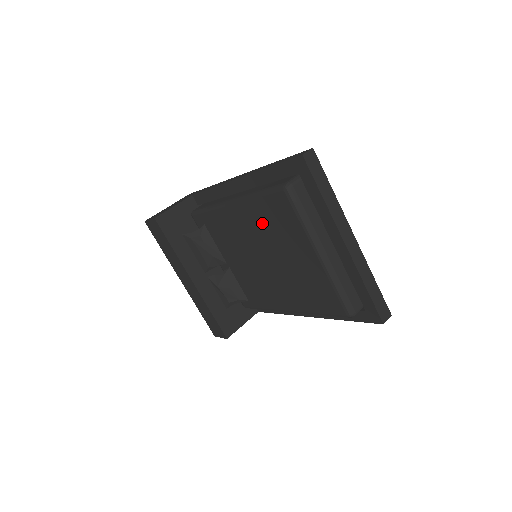
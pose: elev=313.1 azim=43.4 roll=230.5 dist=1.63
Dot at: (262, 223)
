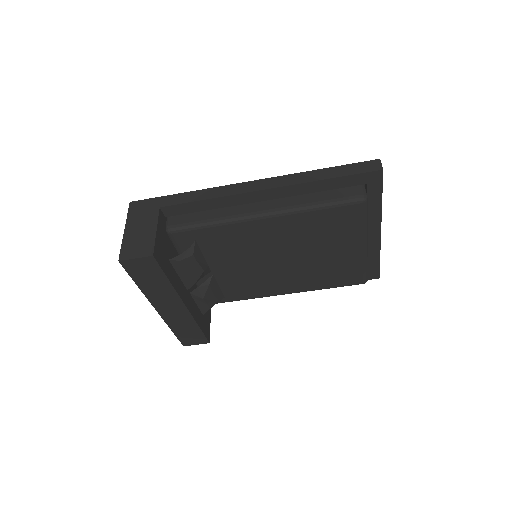
Dot at: (306, 230)
